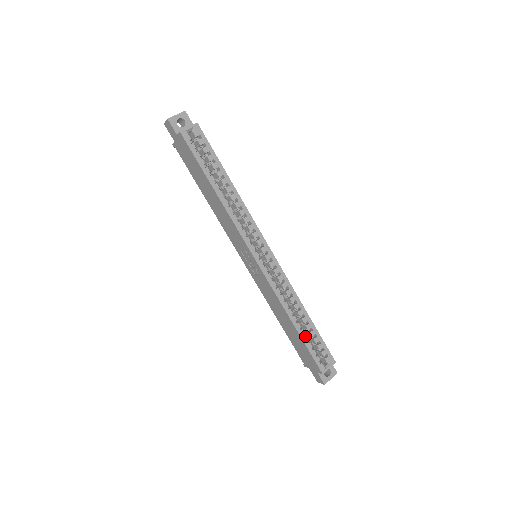
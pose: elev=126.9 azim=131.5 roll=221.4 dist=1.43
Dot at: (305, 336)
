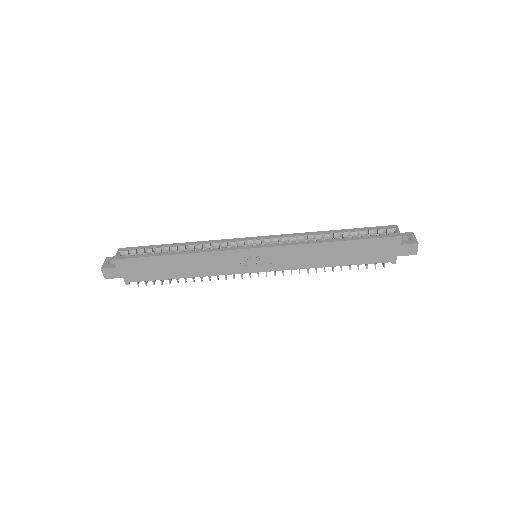
Dot at: (352, 238)
